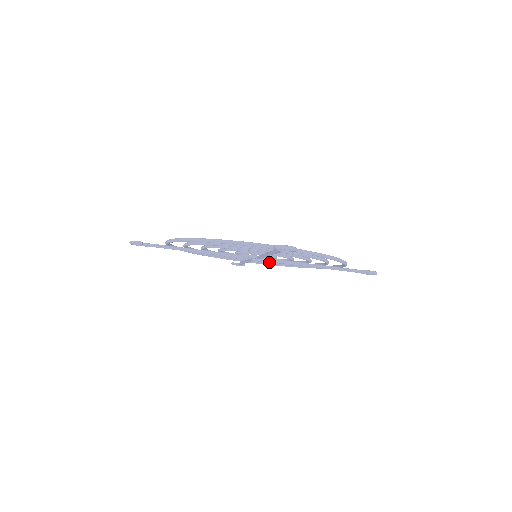
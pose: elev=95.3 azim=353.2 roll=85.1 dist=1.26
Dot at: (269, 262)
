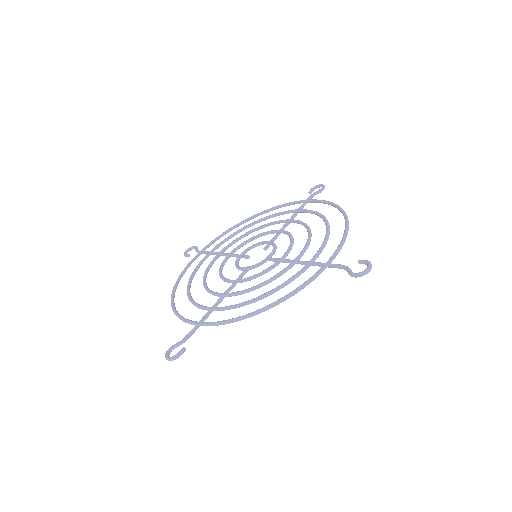
Dot at: occluded
